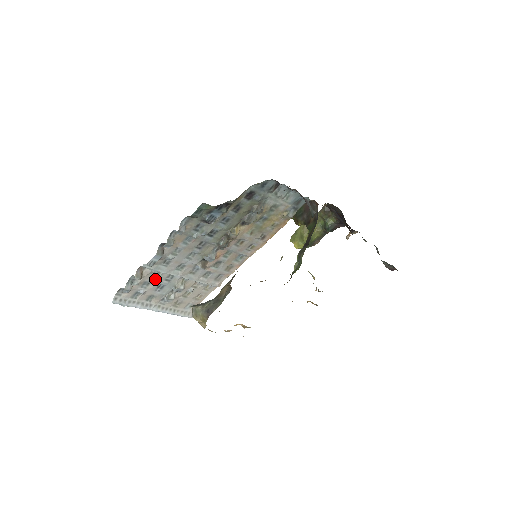
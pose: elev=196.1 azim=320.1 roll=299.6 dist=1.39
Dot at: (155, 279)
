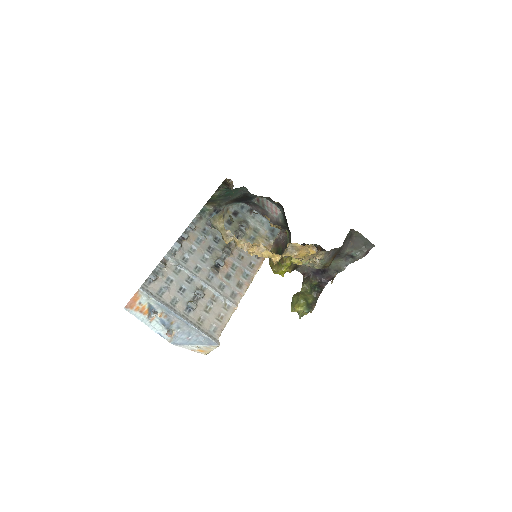
Dot at: (177, 277)
